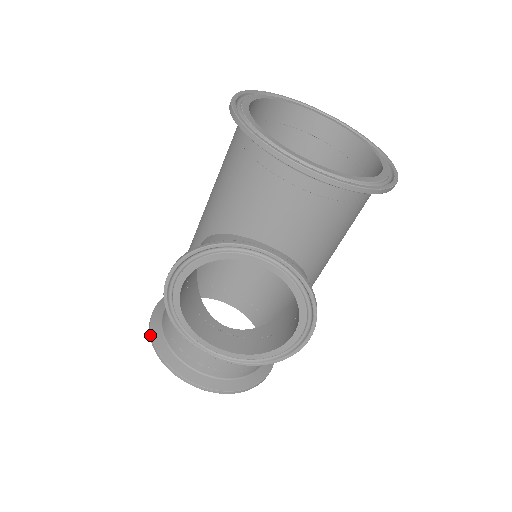
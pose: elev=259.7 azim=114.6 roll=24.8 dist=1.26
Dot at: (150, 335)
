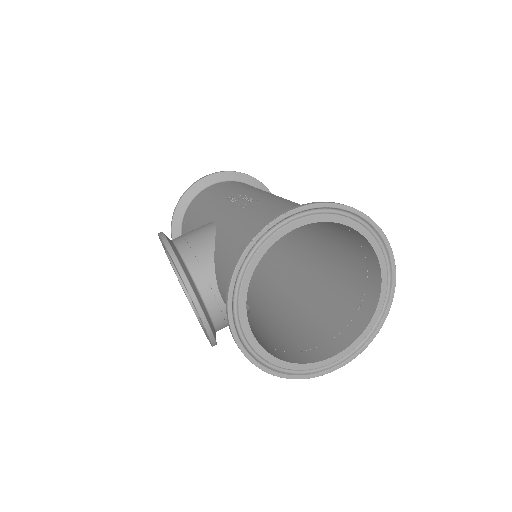
Dot at: (182, 195)
